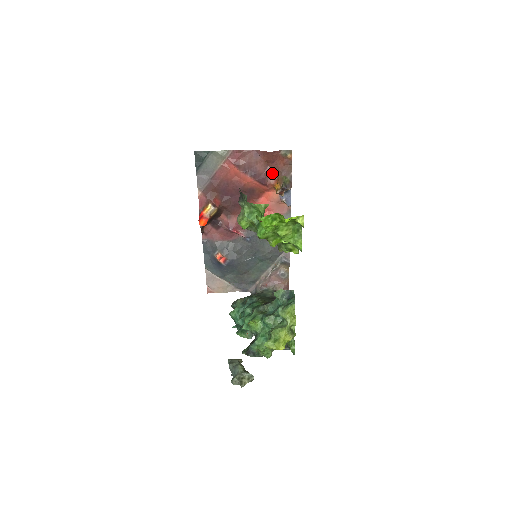
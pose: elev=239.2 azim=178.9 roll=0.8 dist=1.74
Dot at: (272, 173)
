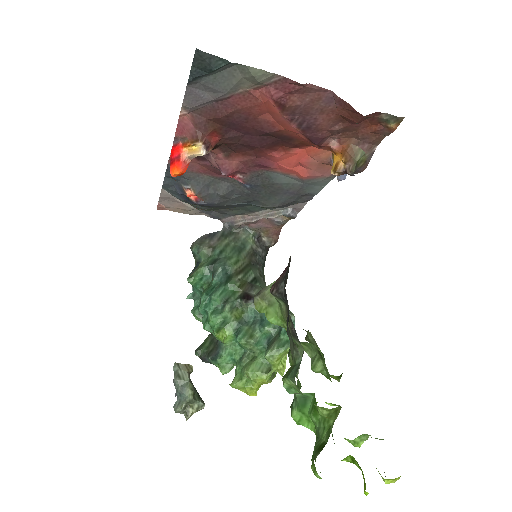
Dot at: (341, 133)
